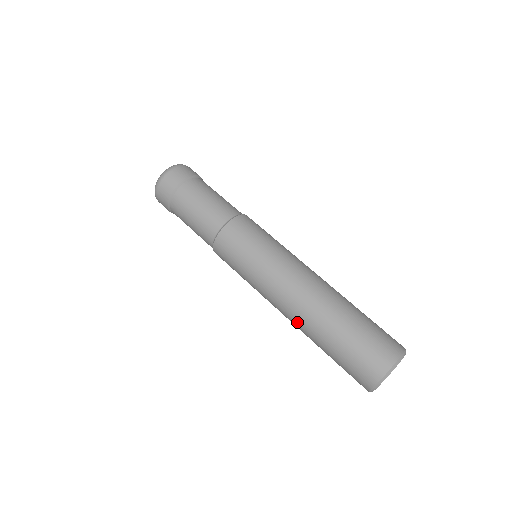
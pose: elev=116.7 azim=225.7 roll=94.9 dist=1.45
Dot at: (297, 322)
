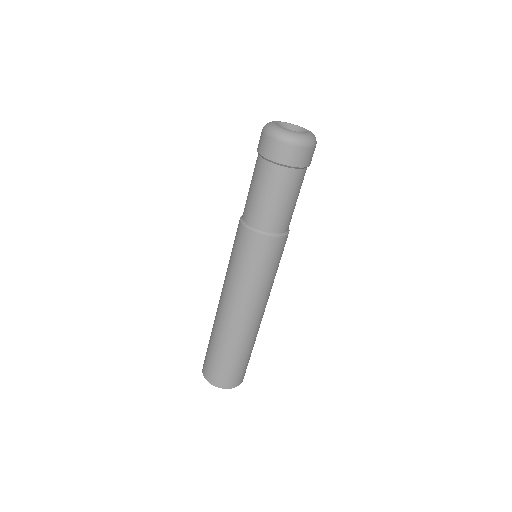
Dot at: occluded
